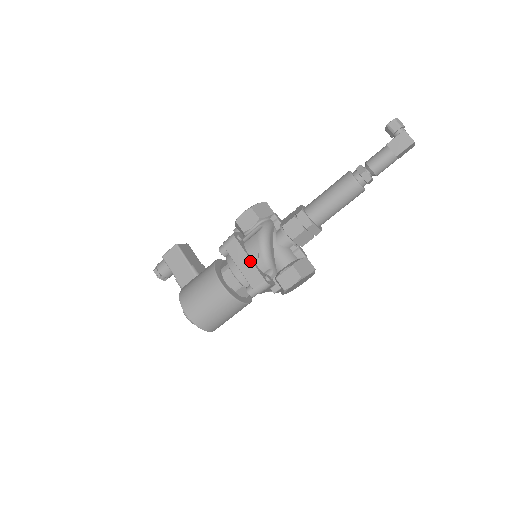
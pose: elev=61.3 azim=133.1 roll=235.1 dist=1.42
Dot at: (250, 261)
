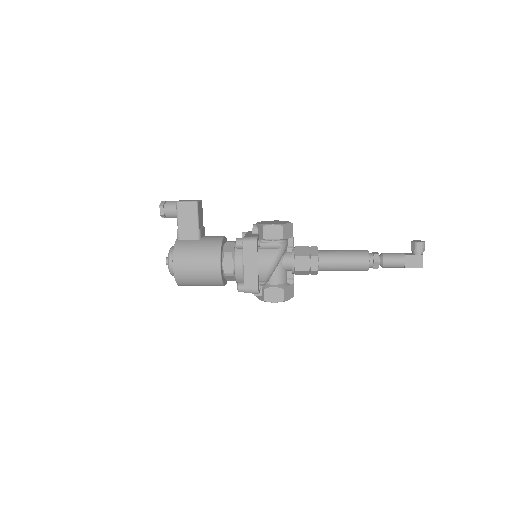
Dot at: (257, 269)
